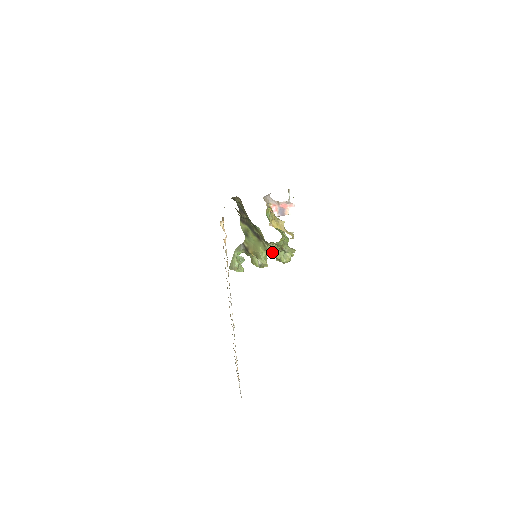
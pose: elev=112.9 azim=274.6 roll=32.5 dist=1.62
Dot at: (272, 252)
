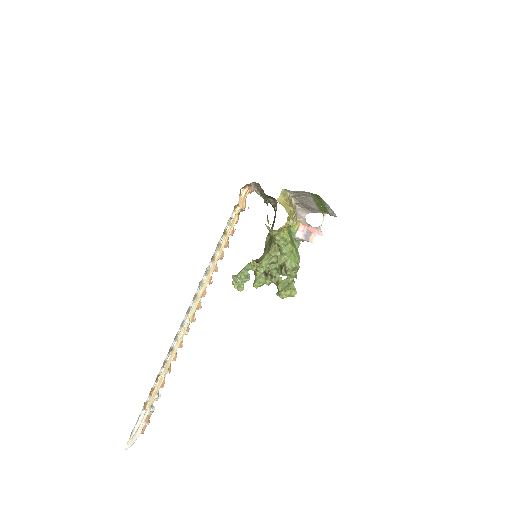
Dot at: (278, 281)
